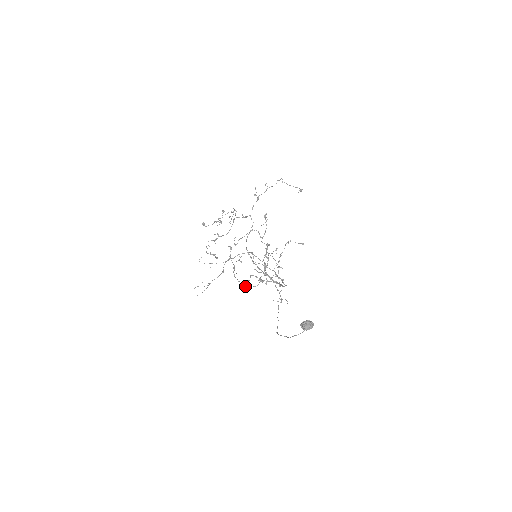
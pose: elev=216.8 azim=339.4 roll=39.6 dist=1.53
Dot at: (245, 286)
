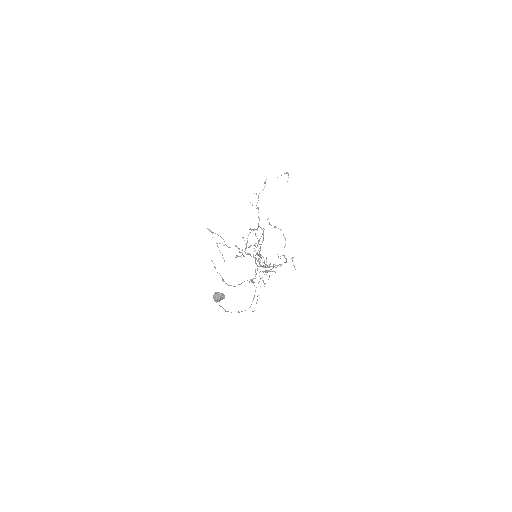
Dot at: (264, 283)
